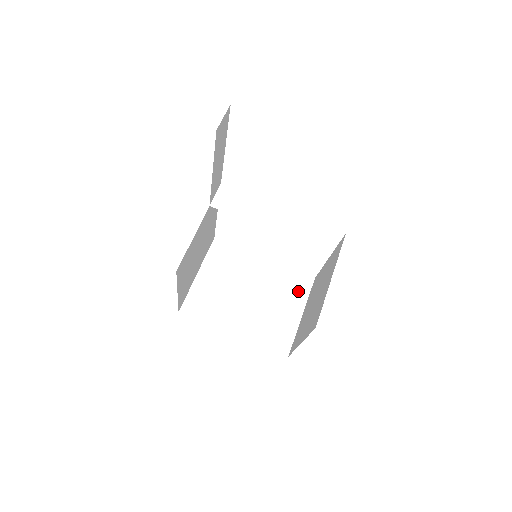
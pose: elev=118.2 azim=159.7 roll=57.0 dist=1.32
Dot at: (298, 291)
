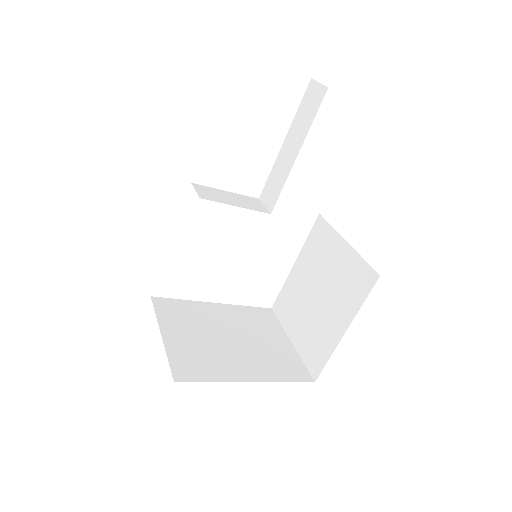
Dot at: (269, 323)
